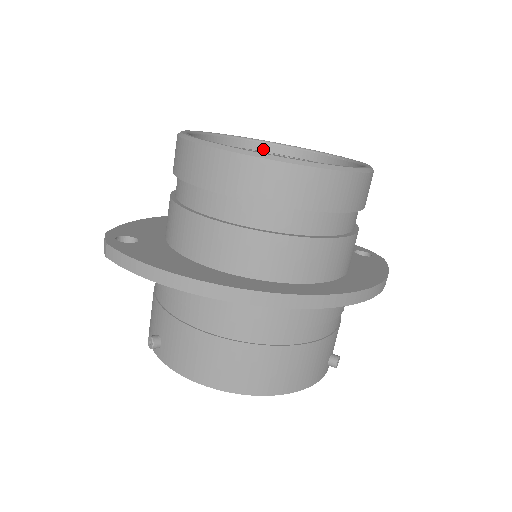
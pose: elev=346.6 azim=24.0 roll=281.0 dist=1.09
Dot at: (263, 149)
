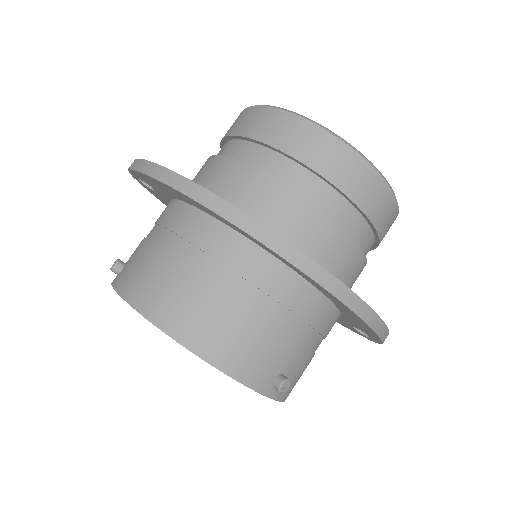
Dot at: occluded
